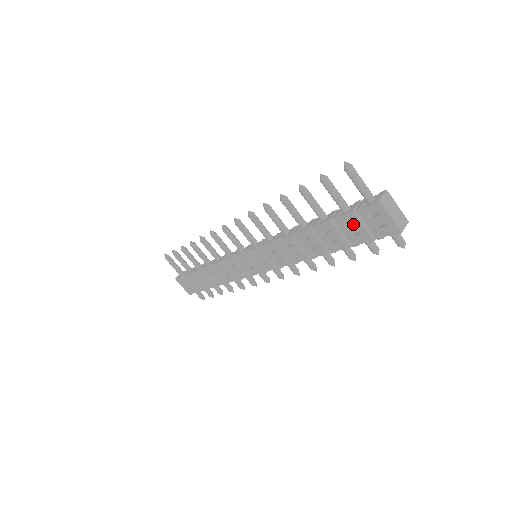
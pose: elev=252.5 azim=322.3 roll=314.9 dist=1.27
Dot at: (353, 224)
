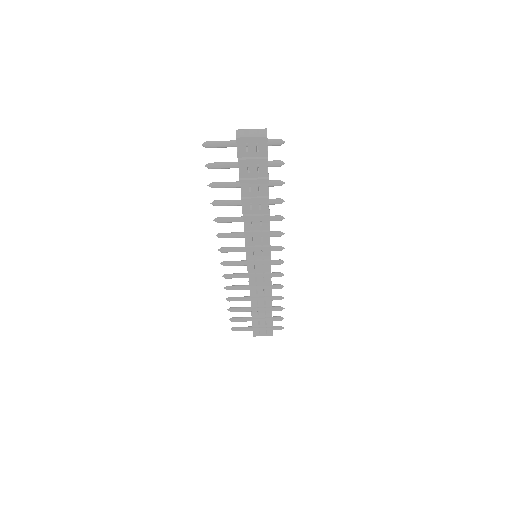
Dot at: (249, 166)
